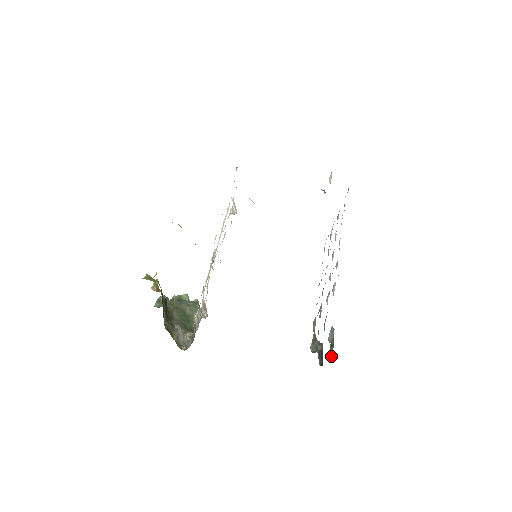
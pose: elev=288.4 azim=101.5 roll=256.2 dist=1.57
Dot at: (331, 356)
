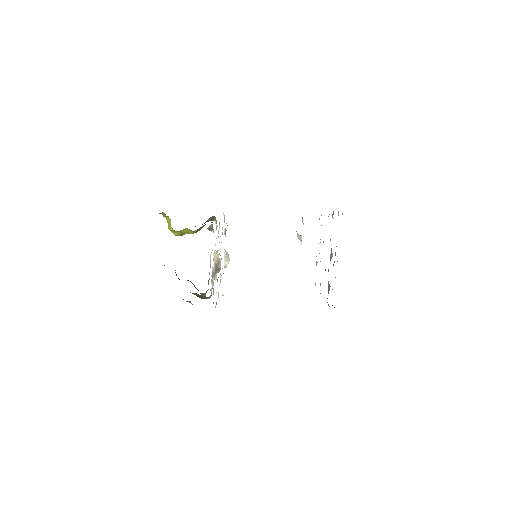
Dot at: occluded
